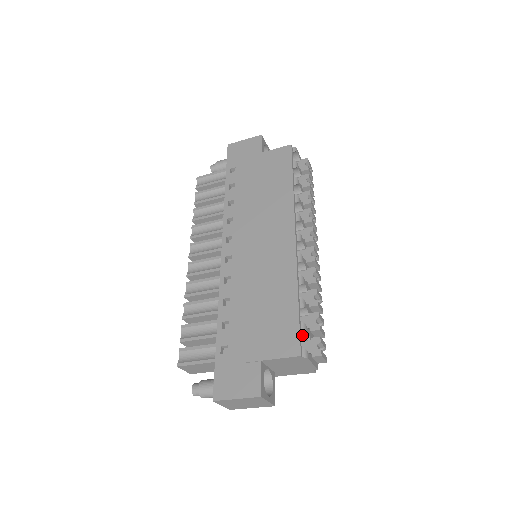
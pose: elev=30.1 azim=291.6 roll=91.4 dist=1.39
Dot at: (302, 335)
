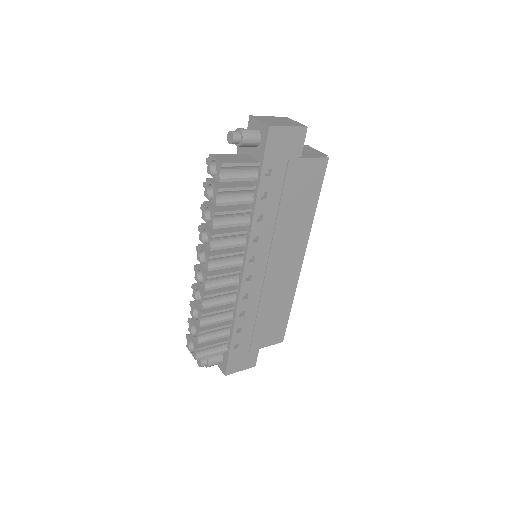
Dot at: occluded
